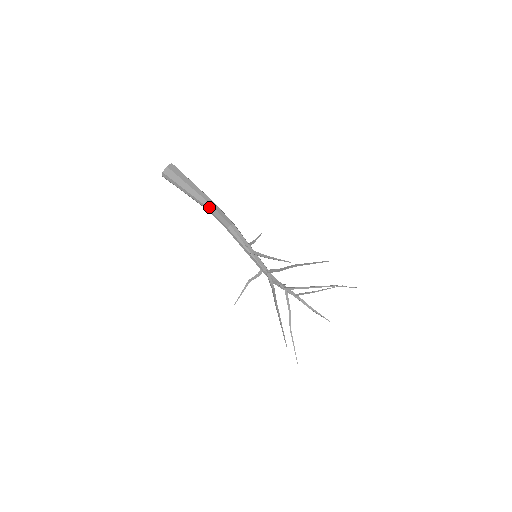
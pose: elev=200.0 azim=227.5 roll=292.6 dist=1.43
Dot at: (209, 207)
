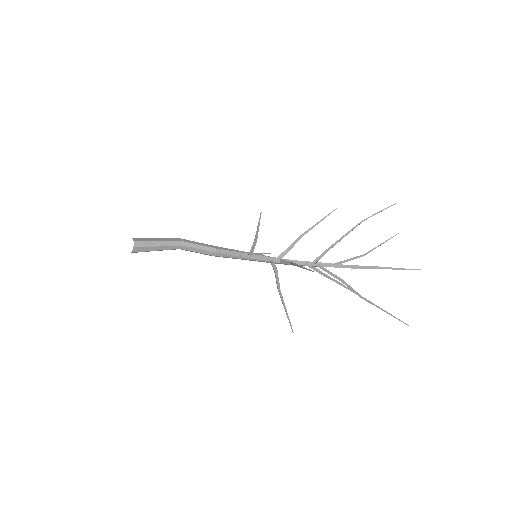
Dot at: (182, 248)
